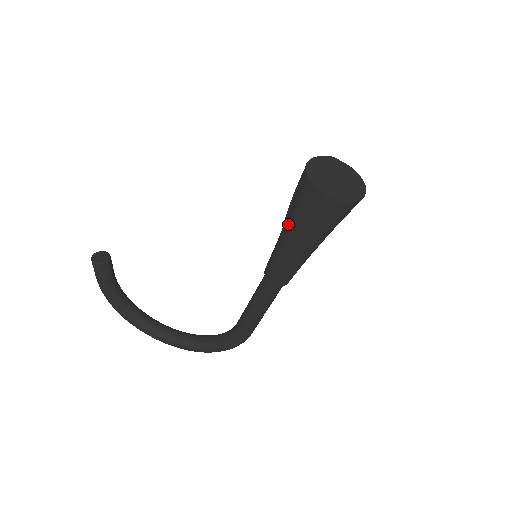
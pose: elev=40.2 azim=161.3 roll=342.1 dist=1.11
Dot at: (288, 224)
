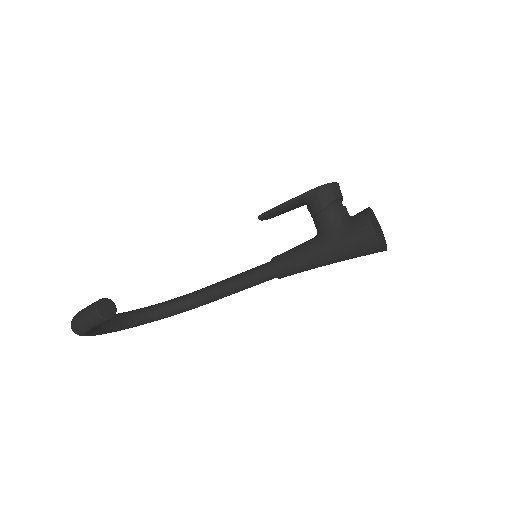
Dot at: (332, 255)
